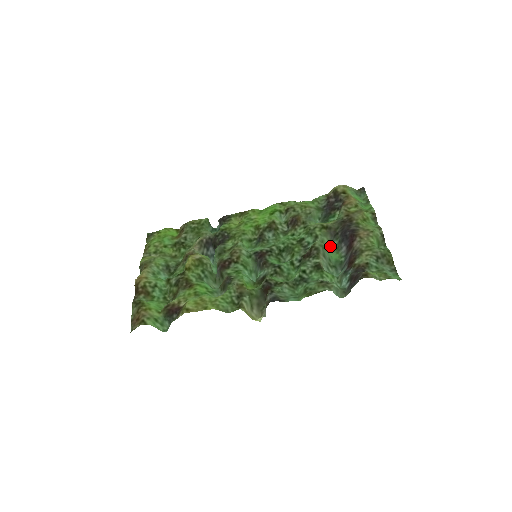
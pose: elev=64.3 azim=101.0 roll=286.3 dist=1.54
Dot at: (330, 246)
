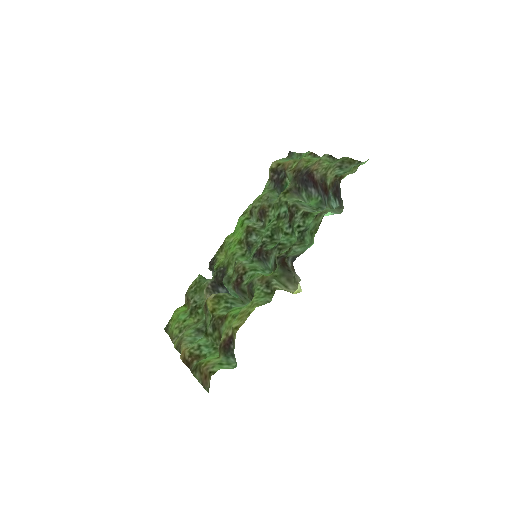
Dot at: occluded
